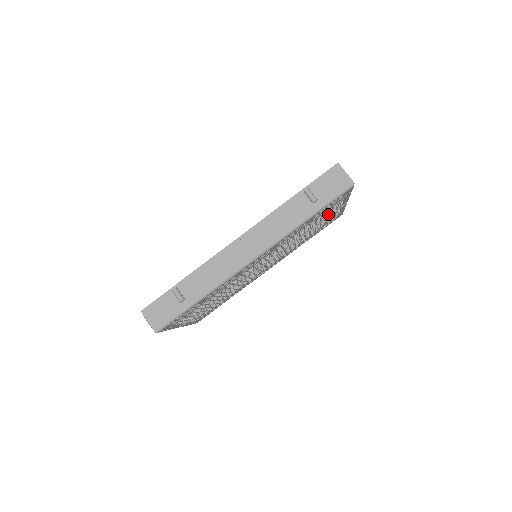
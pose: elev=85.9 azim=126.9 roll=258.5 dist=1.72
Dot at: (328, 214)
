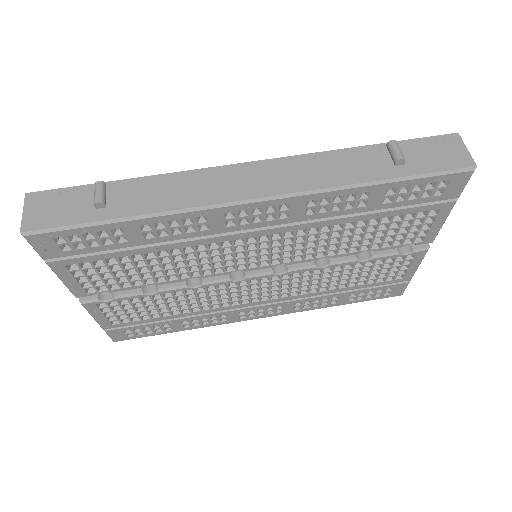
Dot at: (397, 239)
